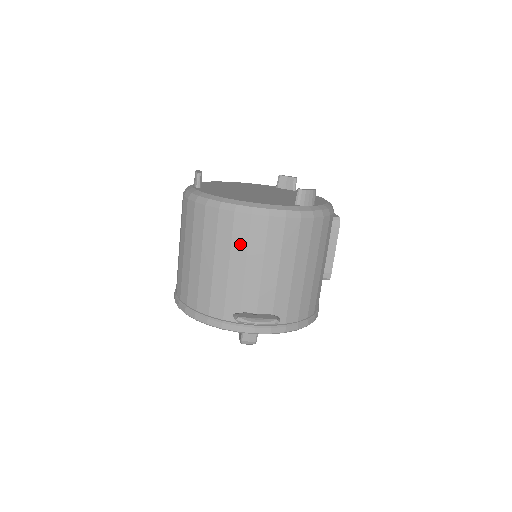
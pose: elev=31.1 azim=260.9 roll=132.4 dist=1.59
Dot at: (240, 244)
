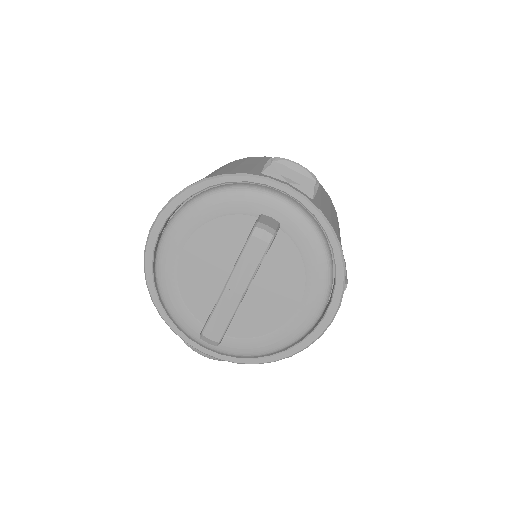
Dot at: occluded
